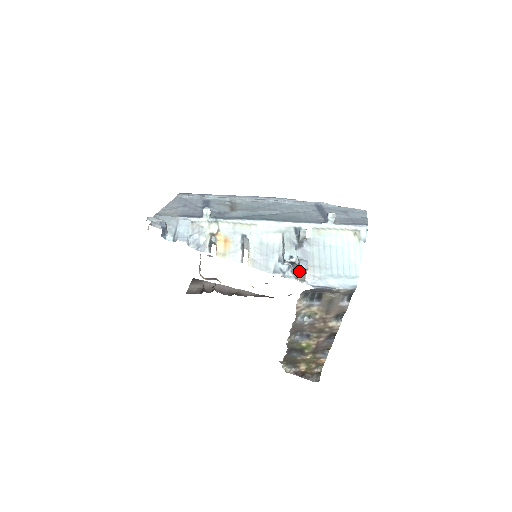
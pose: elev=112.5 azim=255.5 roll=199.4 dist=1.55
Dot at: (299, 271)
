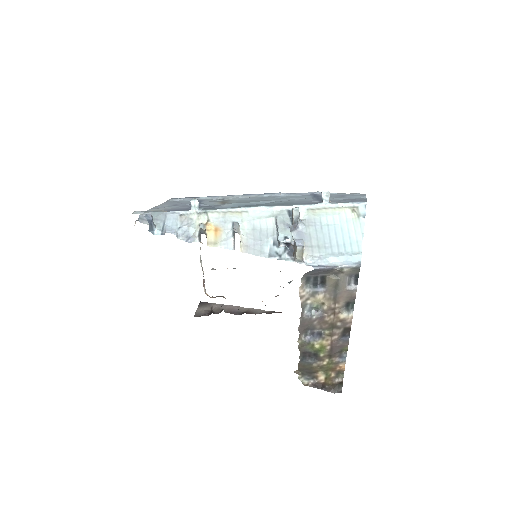
Dot at: (295, 250)
